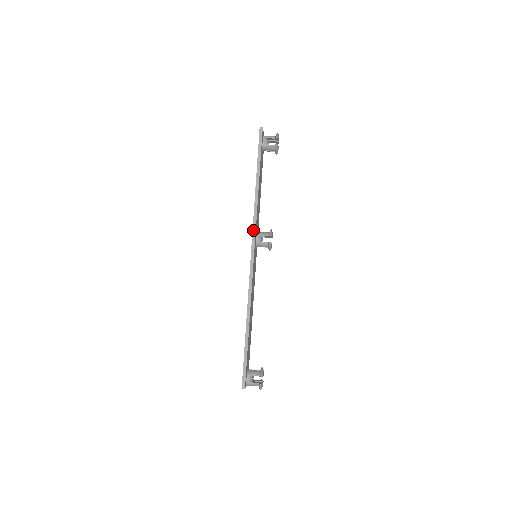
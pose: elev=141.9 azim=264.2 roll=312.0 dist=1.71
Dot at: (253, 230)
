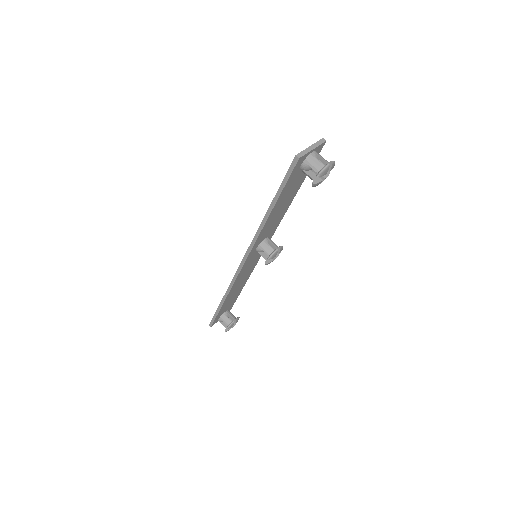
Dot at: (249, 247)
